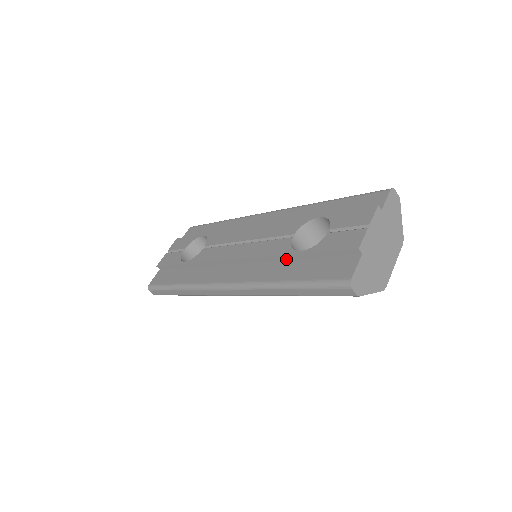
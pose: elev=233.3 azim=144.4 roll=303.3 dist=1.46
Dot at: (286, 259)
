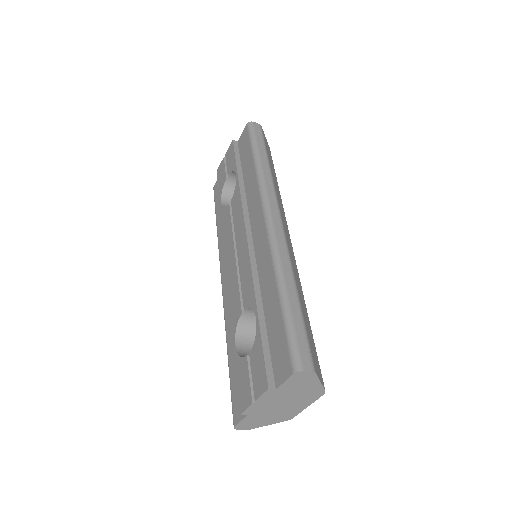
Dot at: occluded
